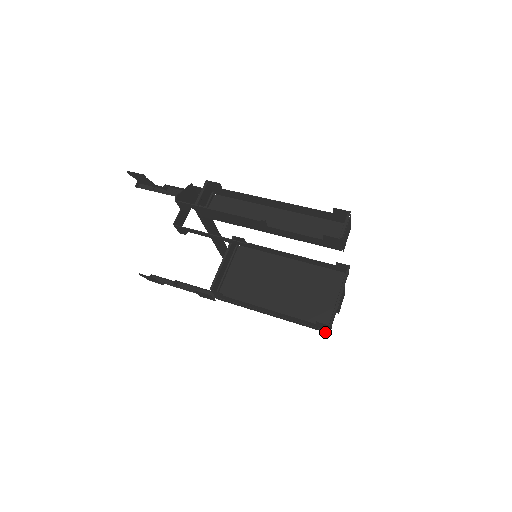
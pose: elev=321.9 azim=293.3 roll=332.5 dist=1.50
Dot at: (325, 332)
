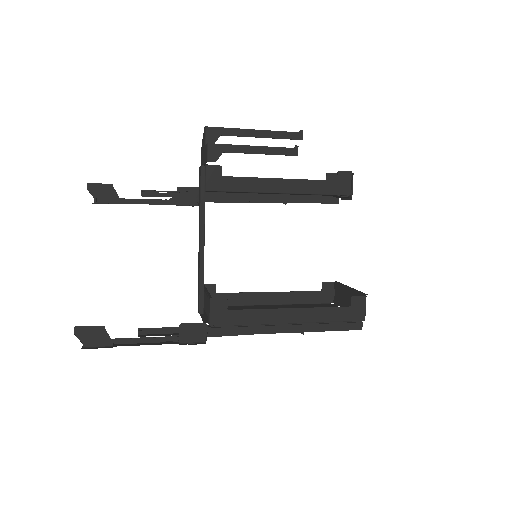
Dot at: (358, 329)
